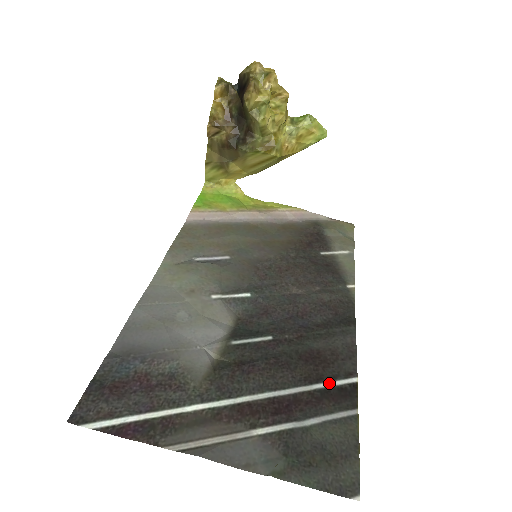
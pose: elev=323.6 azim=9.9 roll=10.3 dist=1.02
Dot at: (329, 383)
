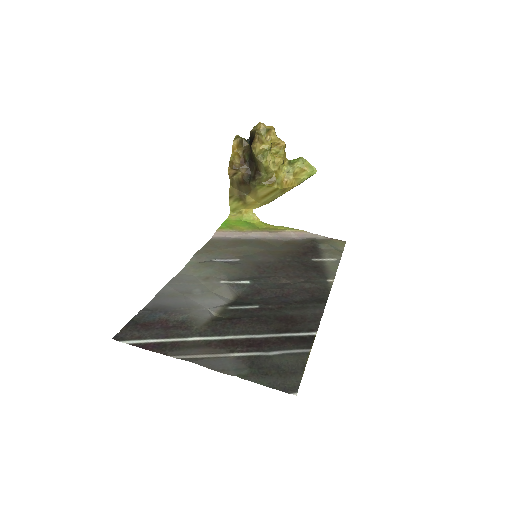
Dot at: (294, 334)
